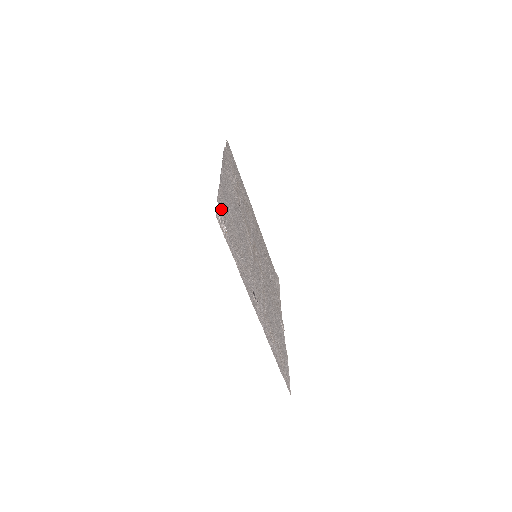
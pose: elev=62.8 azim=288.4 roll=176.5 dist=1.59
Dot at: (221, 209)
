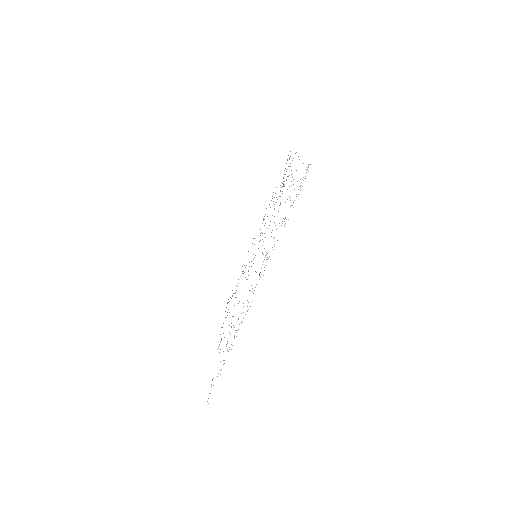
Dot at: occluded
